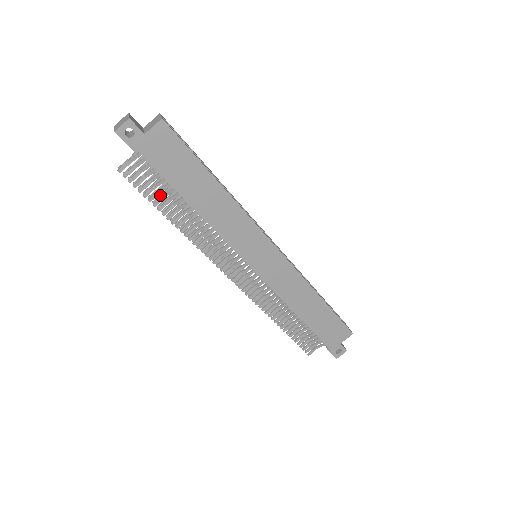
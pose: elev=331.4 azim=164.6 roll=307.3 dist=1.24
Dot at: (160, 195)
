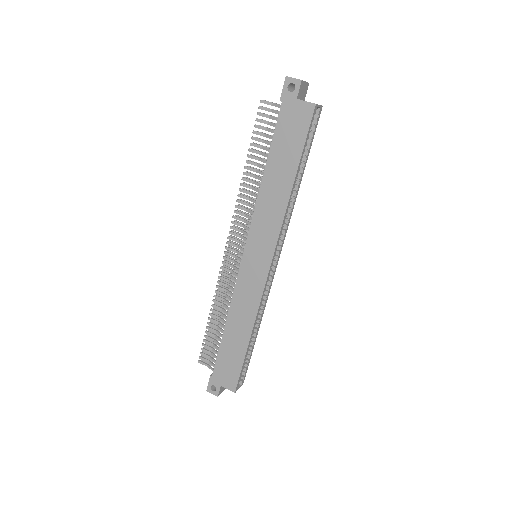
Dot at: (261, 145)
